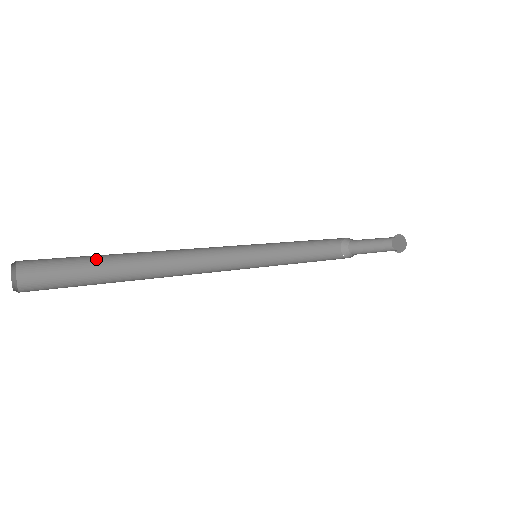
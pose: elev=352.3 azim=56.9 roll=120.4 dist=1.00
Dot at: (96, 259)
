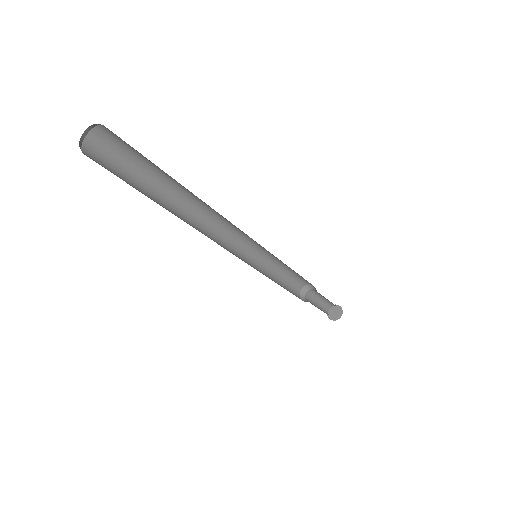
Dot at: (157, 170)
